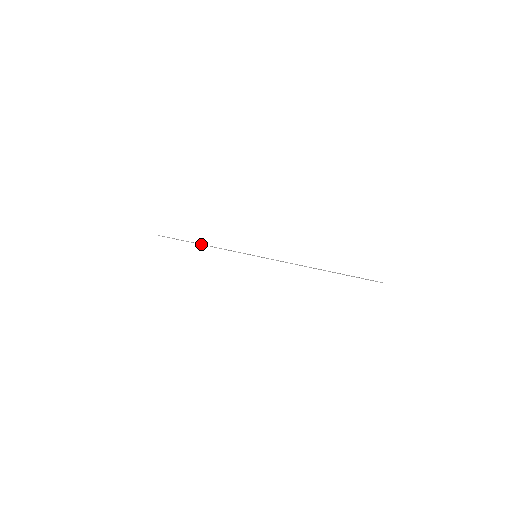
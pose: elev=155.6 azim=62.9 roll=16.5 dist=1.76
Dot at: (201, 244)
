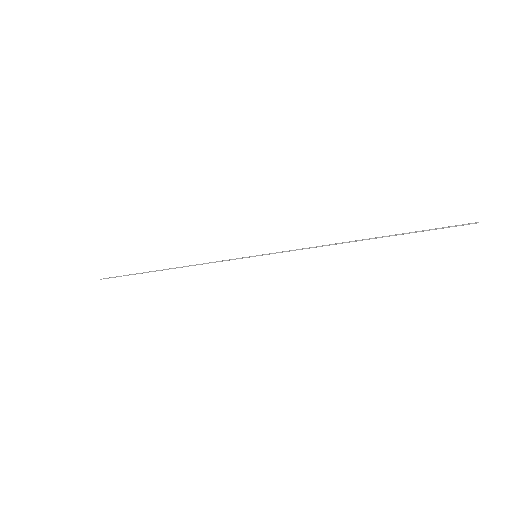
Dot at: (168, 269)
